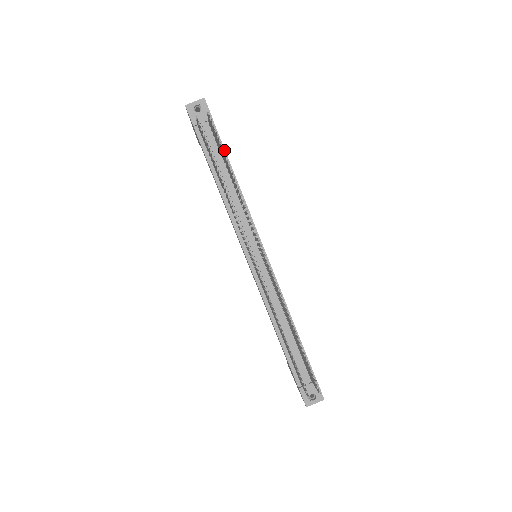
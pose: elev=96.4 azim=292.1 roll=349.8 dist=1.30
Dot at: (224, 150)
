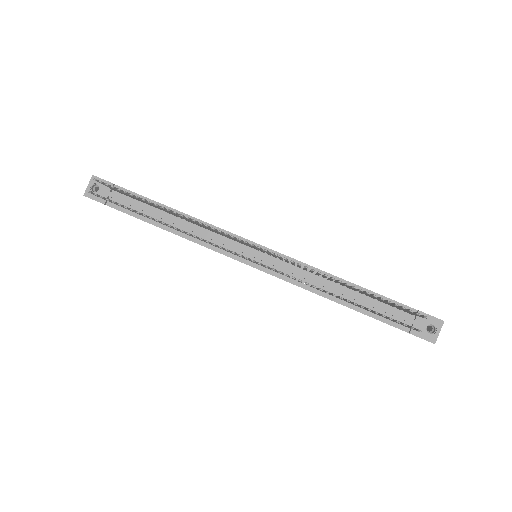
Dot at: (146, 198)
